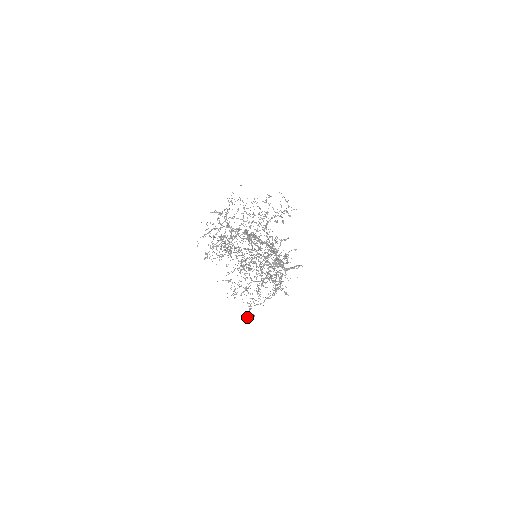
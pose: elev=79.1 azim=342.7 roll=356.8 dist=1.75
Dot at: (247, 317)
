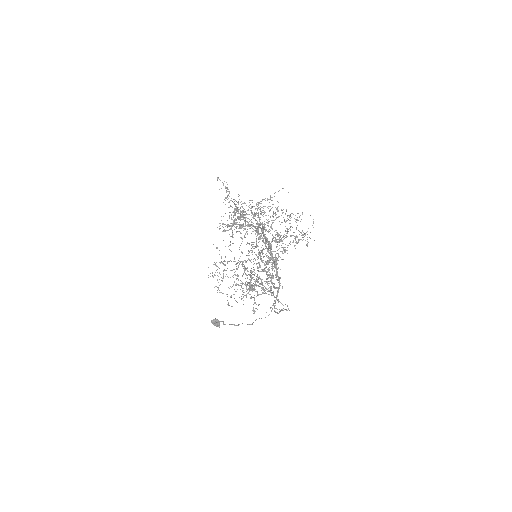
Dot at: (213, 321)
